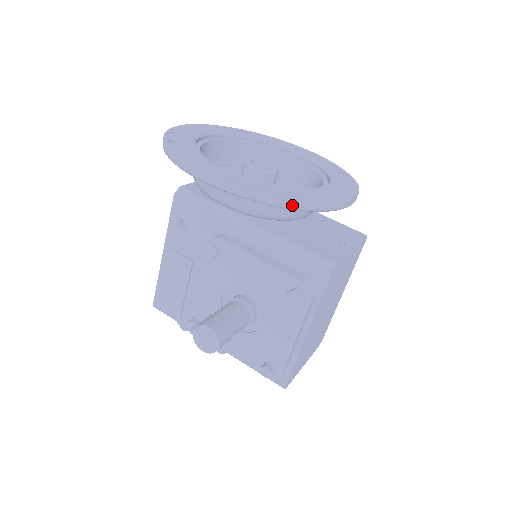
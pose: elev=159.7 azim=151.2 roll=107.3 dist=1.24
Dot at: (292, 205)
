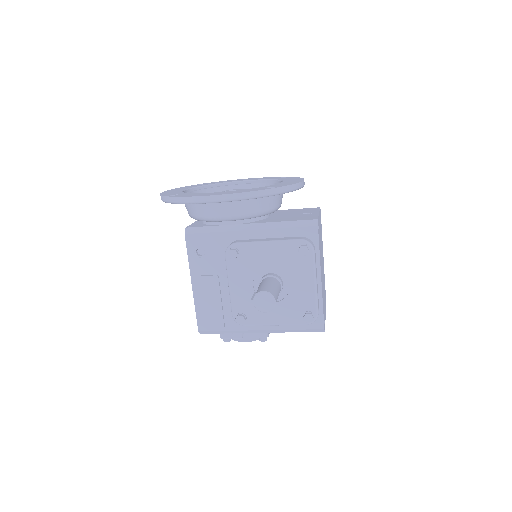
Dot at: (275, 192)
